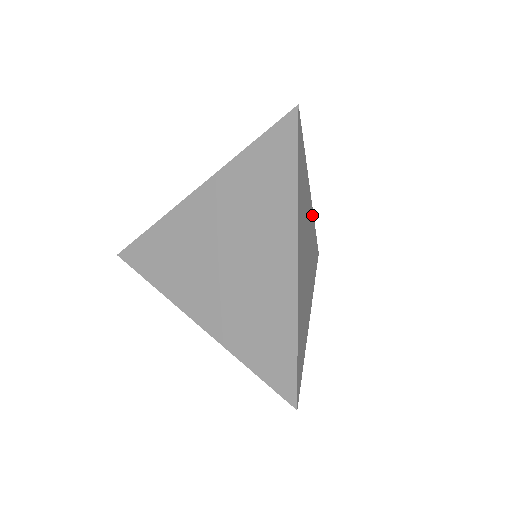
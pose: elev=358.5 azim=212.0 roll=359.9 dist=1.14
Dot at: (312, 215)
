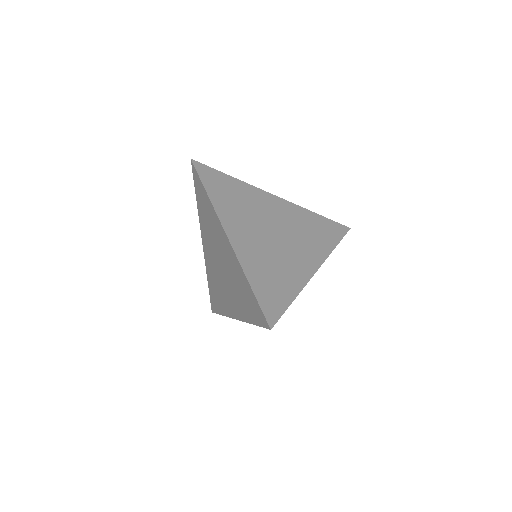
Dot at: occluded
